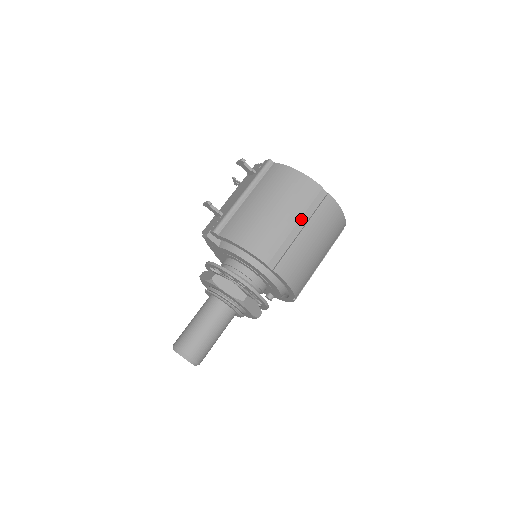
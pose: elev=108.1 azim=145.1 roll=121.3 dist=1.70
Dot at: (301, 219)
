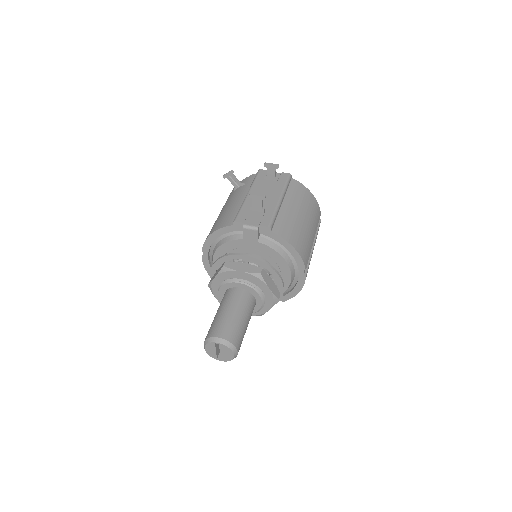
Dot at: (314, 236)
